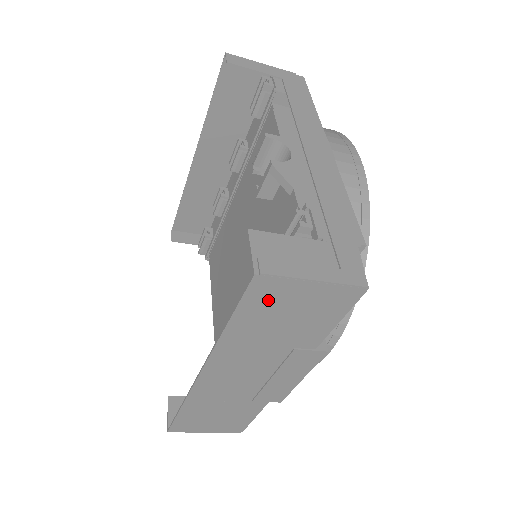
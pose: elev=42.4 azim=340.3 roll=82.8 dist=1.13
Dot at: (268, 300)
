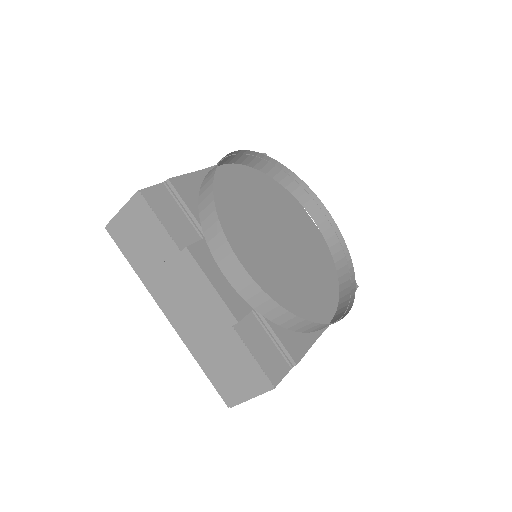
Dot at: (124, 237)
